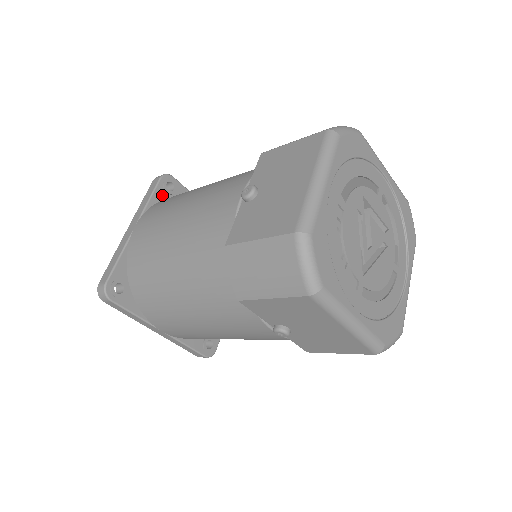
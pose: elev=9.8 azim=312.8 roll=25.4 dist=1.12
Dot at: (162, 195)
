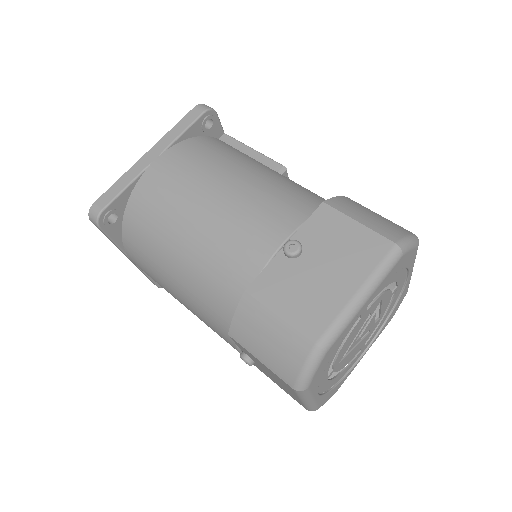
Dot at: (197, 131)
